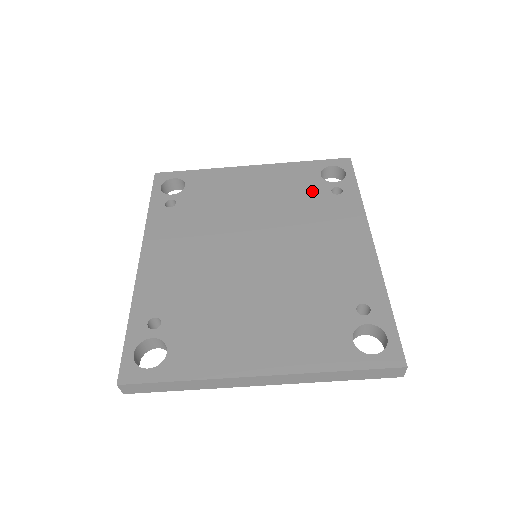
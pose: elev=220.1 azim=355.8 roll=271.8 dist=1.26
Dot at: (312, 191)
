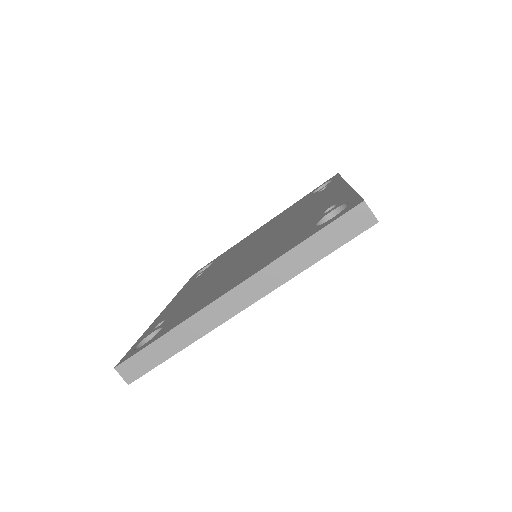
Dot at: (304, 202)
